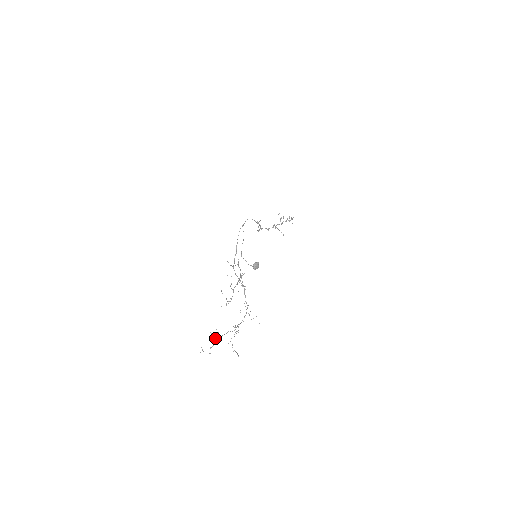
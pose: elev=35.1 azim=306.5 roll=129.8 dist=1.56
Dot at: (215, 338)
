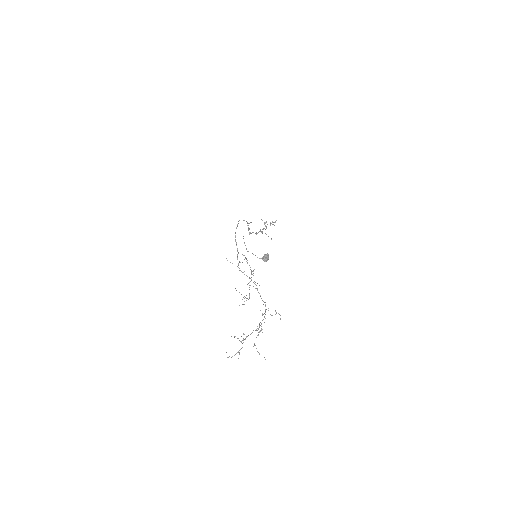
Dot at: (243, 338)
